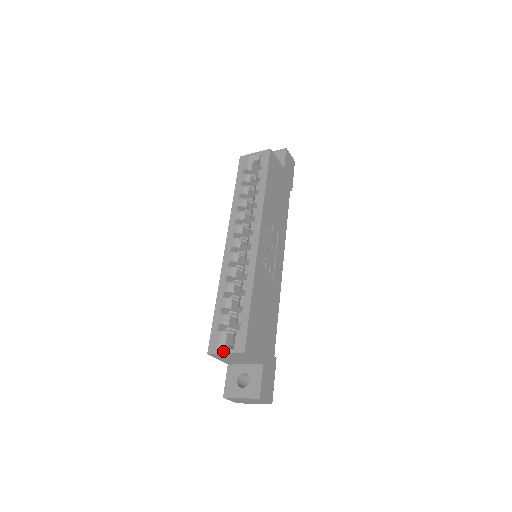
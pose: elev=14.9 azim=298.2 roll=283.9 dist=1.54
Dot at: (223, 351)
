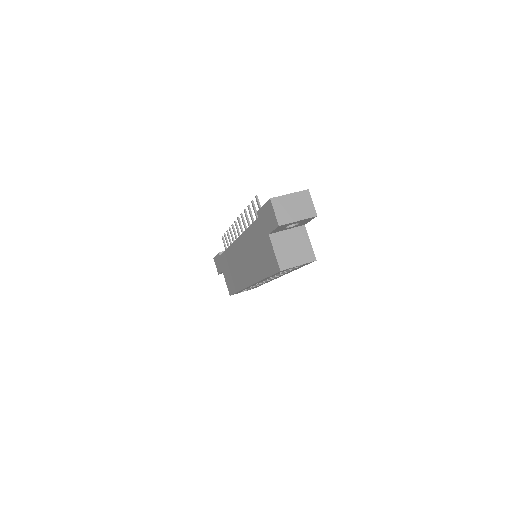
Dot at: occluded
